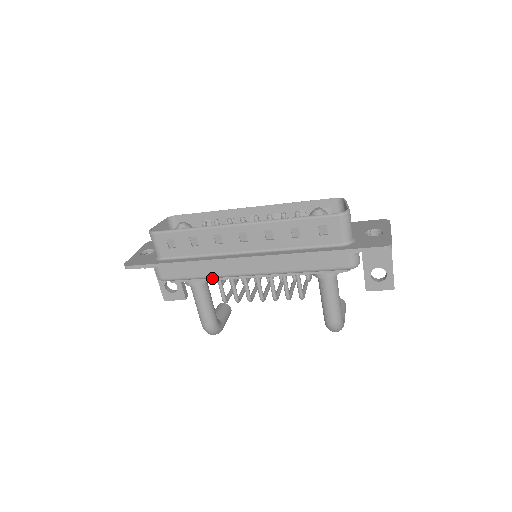
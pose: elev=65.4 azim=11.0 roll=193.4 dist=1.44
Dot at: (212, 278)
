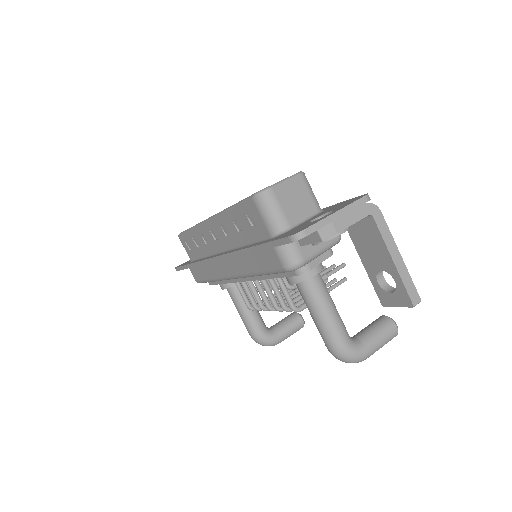
Dot at: (224, 281)
